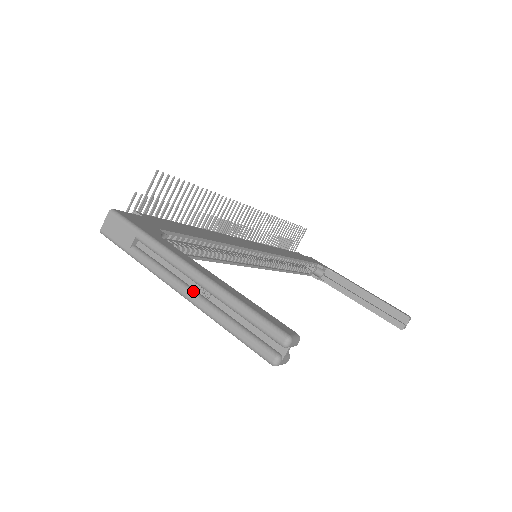
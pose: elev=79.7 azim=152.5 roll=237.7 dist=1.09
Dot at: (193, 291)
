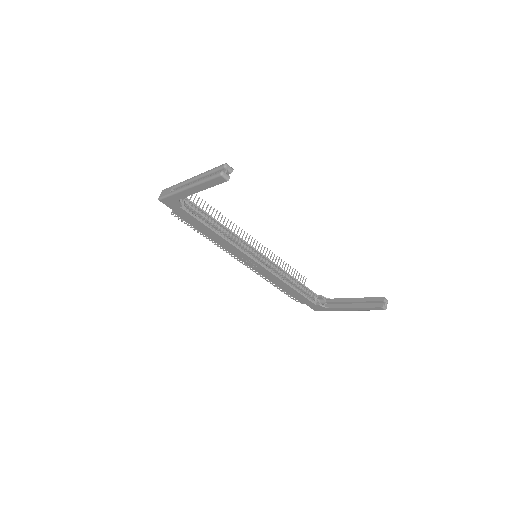
Dot at: (193, 183)
